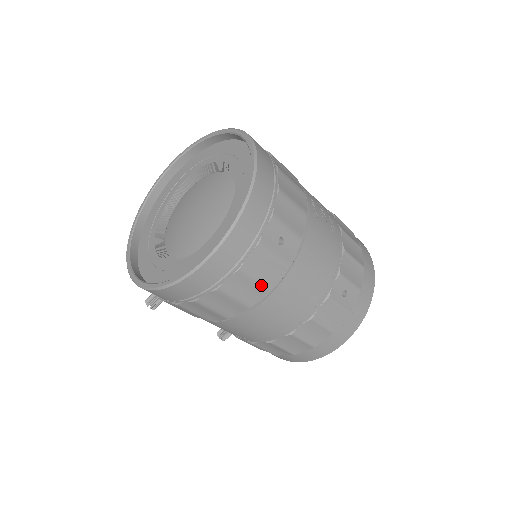
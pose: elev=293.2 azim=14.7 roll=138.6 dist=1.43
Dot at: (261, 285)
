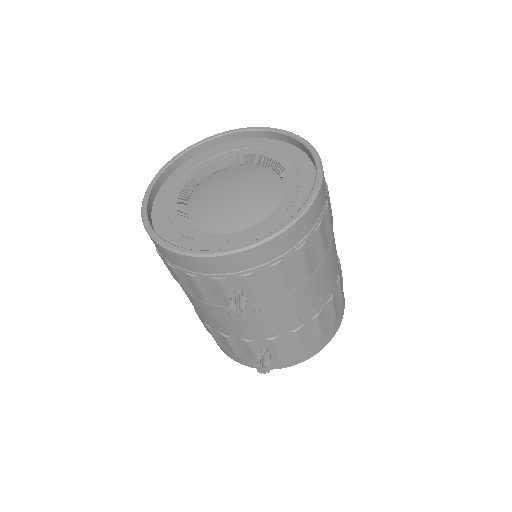
Dot at: (331, 210)
